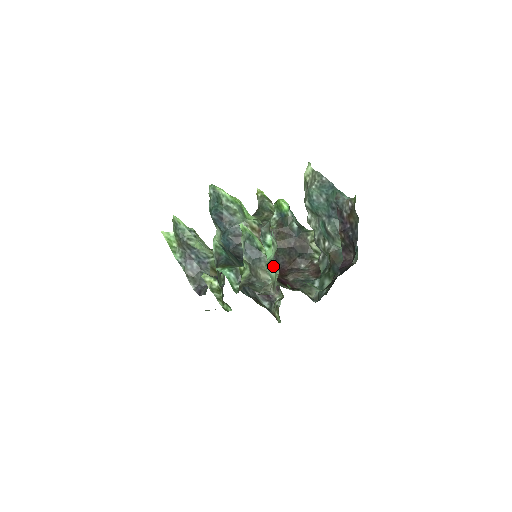
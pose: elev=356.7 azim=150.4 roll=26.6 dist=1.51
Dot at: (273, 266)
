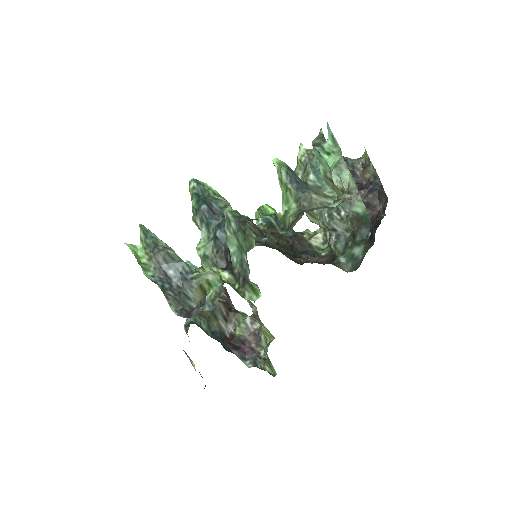
Dot at: (345, 164)
